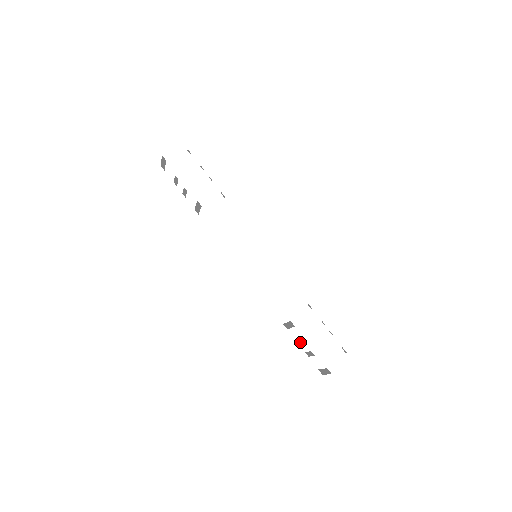
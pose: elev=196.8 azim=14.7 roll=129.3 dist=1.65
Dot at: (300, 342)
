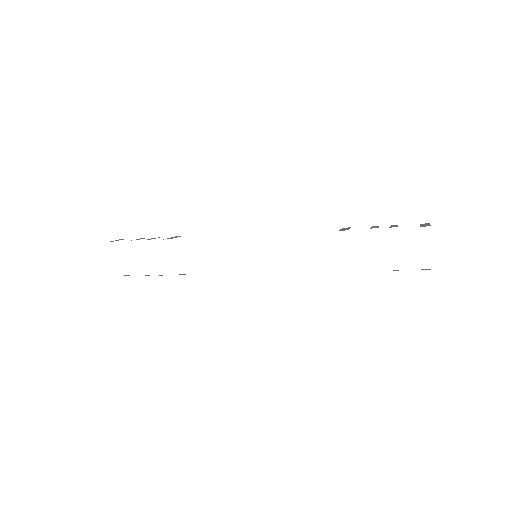
Dot at: occluded
